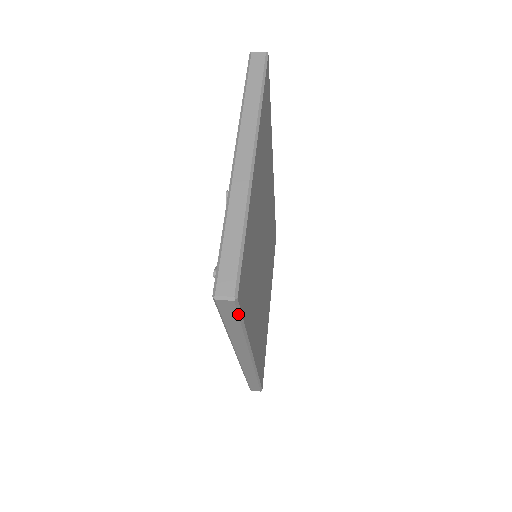
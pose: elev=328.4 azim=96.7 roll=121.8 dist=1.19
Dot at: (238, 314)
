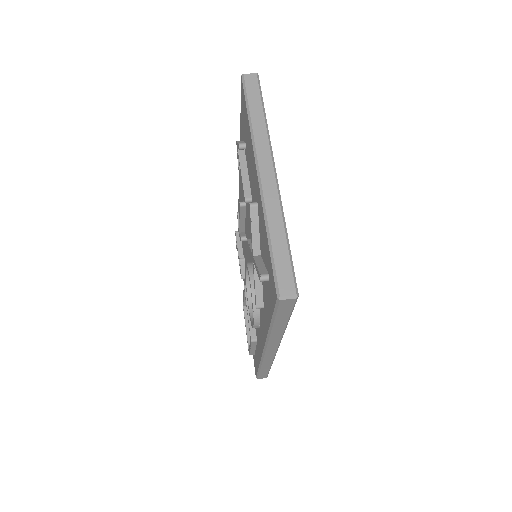
Dot at: (292, 309)
